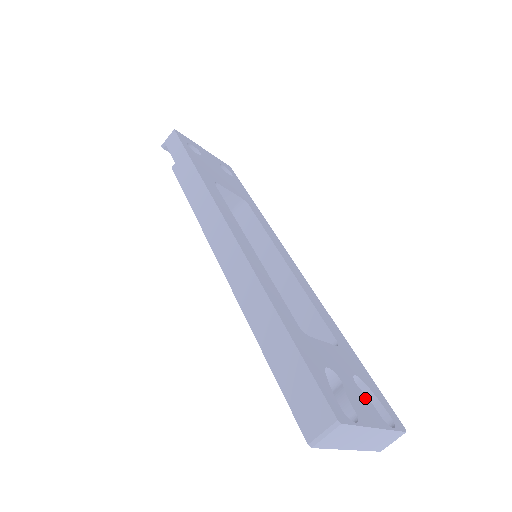
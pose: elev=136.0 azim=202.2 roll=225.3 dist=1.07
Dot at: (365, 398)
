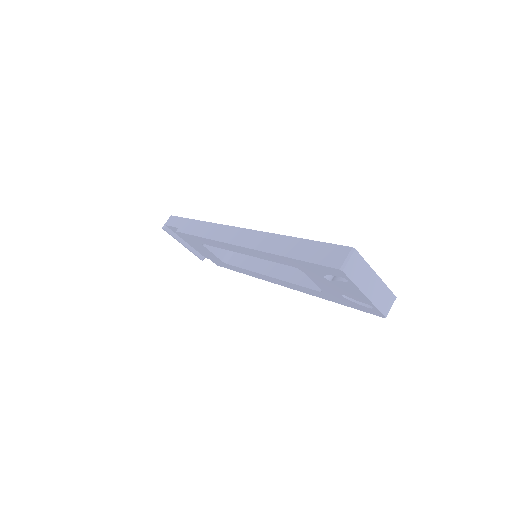
Dot at: occluded
